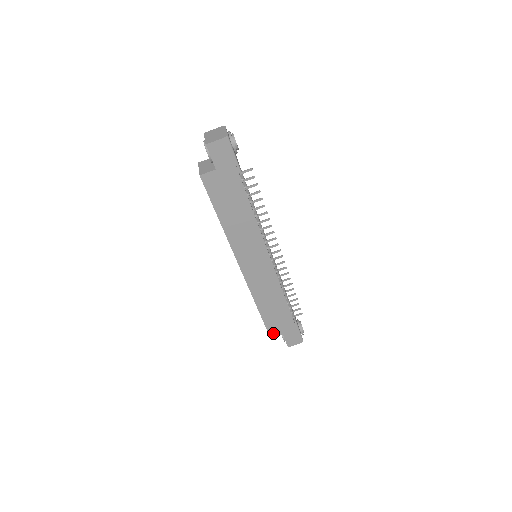
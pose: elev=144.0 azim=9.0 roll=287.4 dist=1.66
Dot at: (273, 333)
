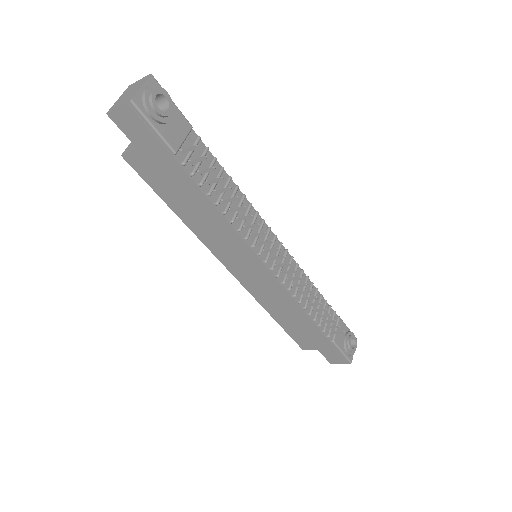
Dot at: (304, 345)
